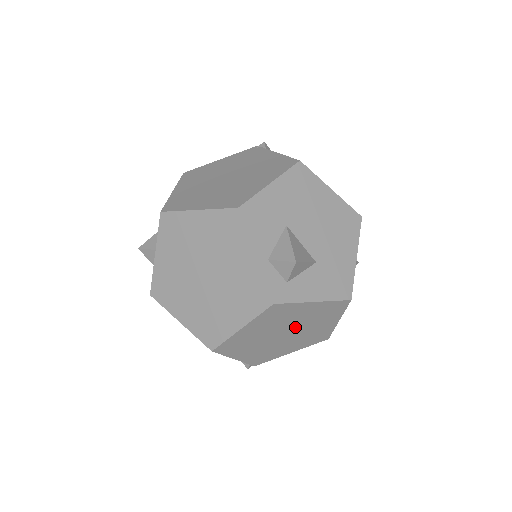
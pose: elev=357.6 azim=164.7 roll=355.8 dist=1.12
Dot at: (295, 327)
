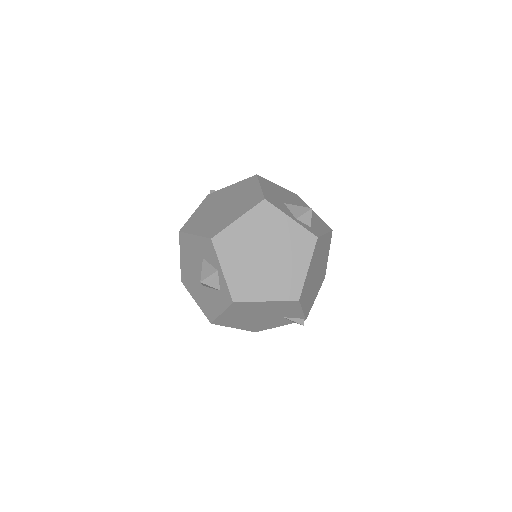
Dot at: (319, 264)
